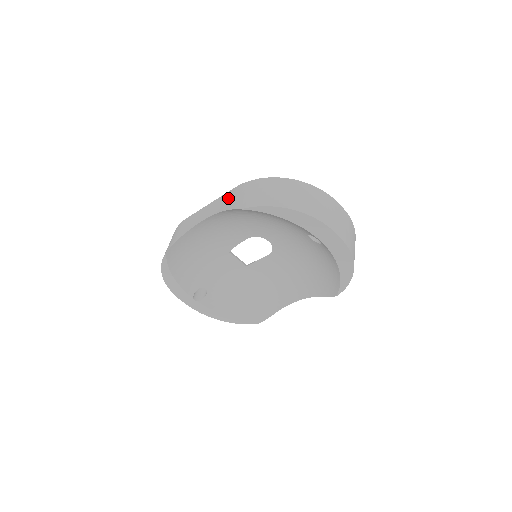
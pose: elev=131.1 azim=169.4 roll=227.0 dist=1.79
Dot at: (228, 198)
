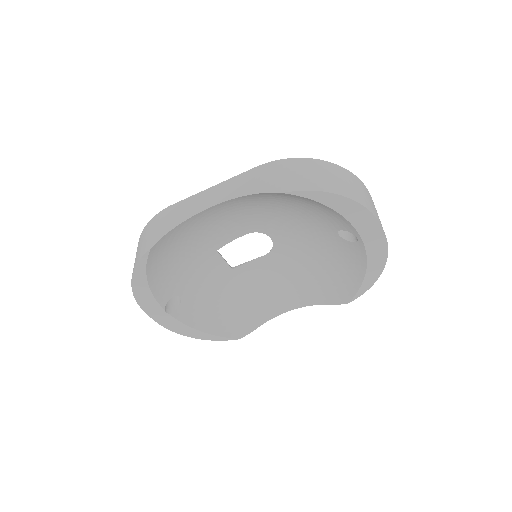
Dot at: (250, 179)
